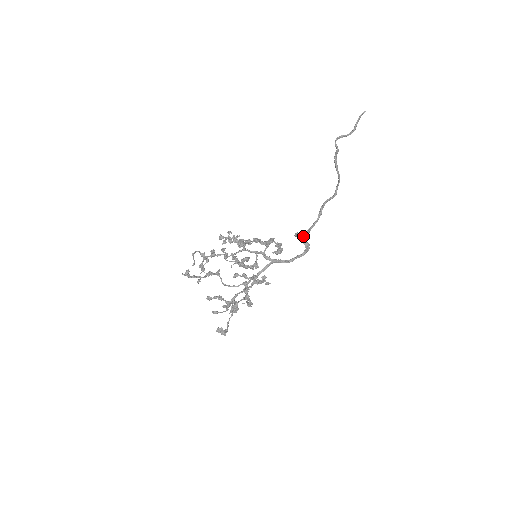
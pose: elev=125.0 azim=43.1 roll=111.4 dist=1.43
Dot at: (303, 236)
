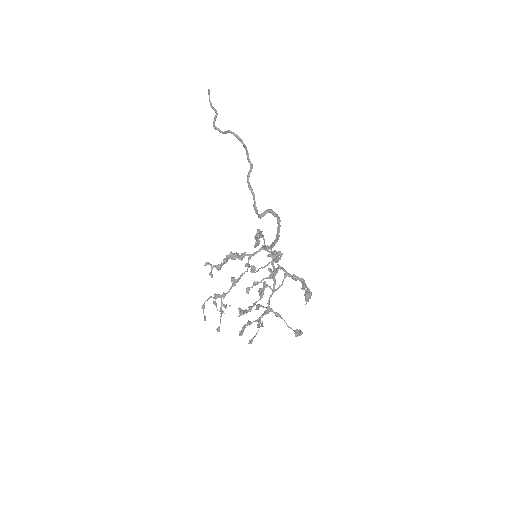
Dot at: (270, 210)
